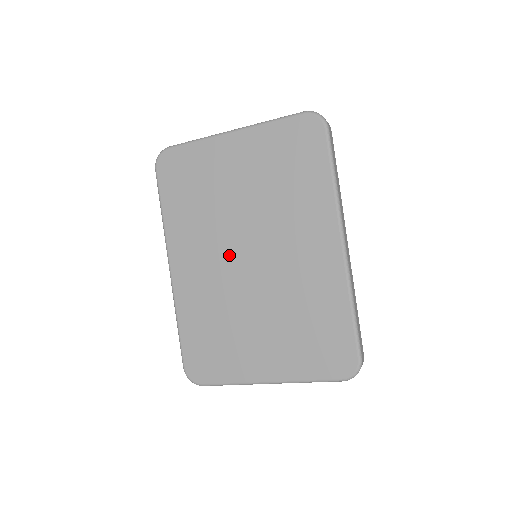
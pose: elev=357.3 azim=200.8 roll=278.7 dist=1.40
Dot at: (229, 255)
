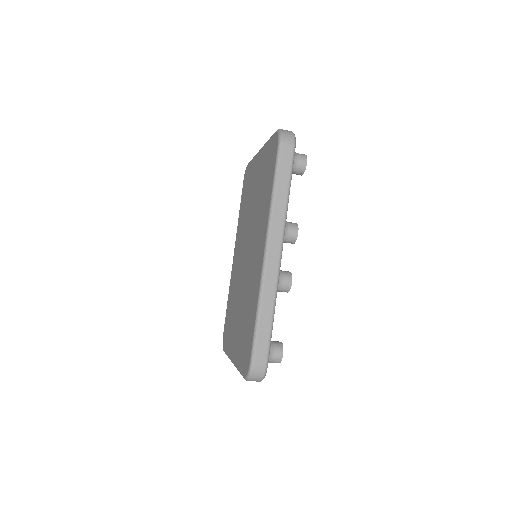
Dot at: (243, 251)
